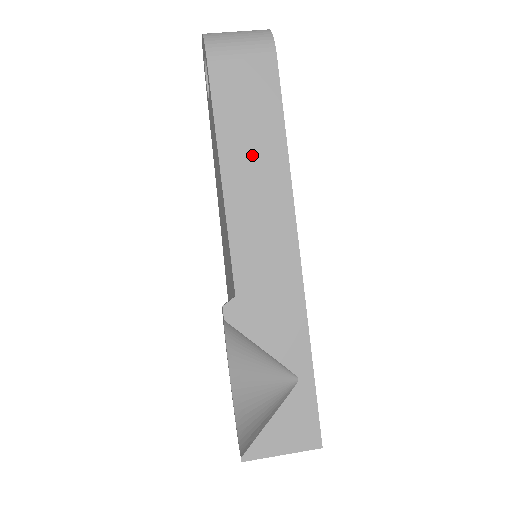
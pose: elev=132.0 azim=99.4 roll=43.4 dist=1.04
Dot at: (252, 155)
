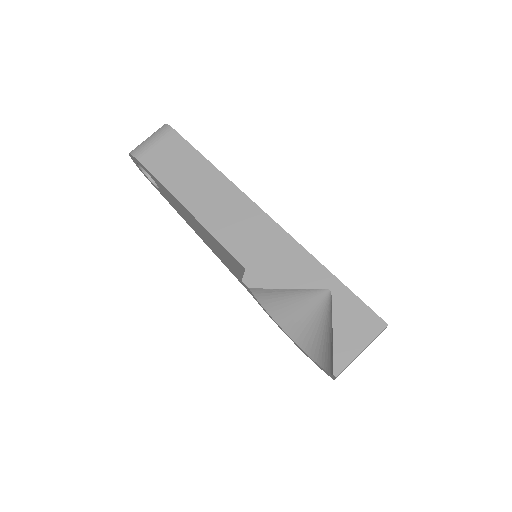
Dot at: (197, 185)
